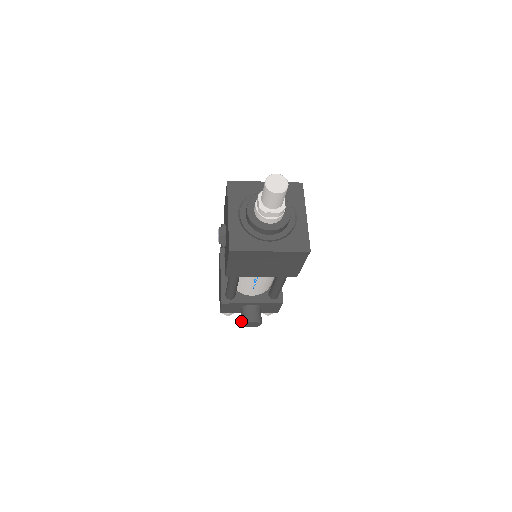
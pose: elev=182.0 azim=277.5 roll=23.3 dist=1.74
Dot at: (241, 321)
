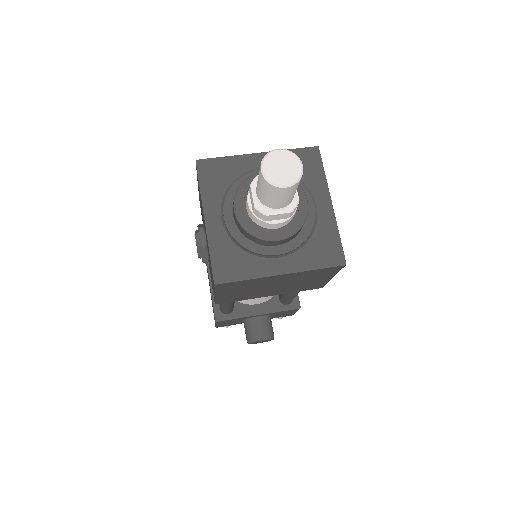
Dot at: (246, 339)
